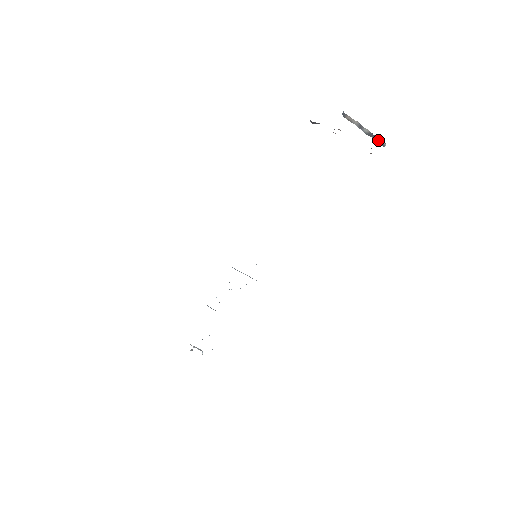
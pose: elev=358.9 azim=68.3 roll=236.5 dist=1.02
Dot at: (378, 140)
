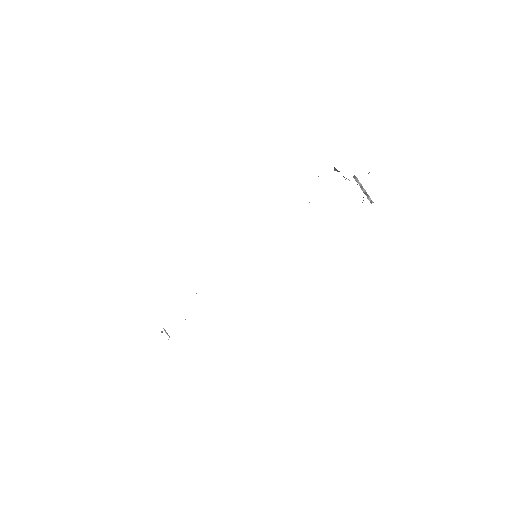
Dot at: (369, 198)
